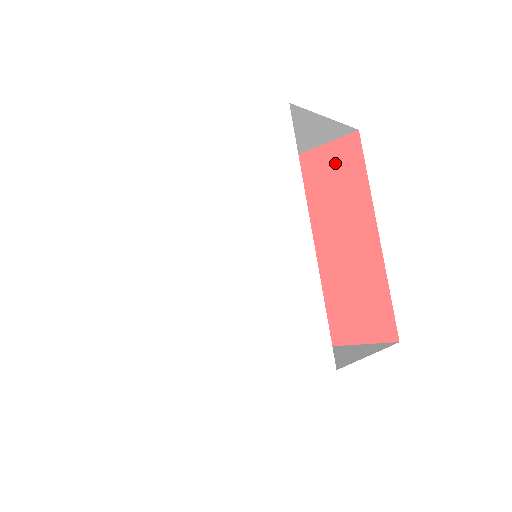
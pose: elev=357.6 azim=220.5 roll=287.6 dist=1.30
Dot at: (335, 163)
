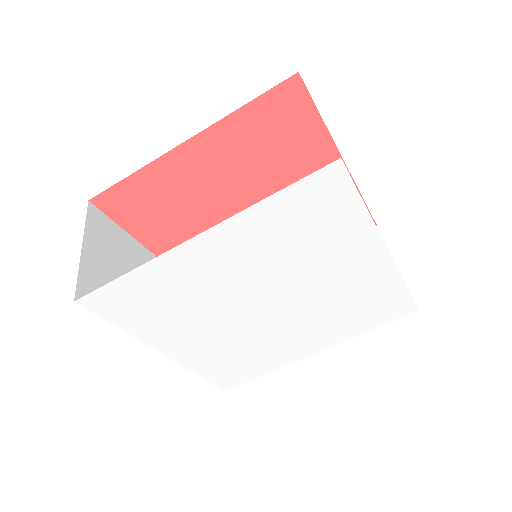
Dot at: (276, 116)
